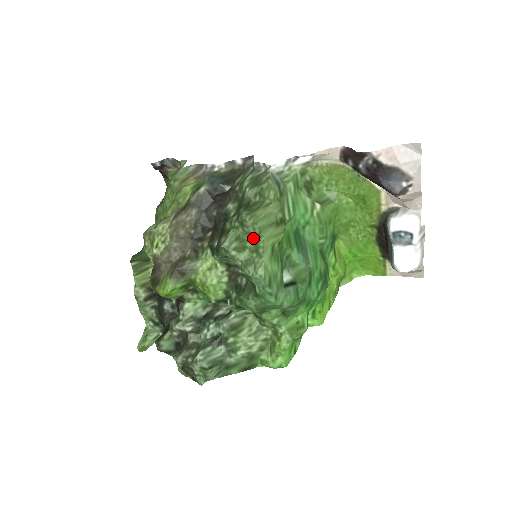
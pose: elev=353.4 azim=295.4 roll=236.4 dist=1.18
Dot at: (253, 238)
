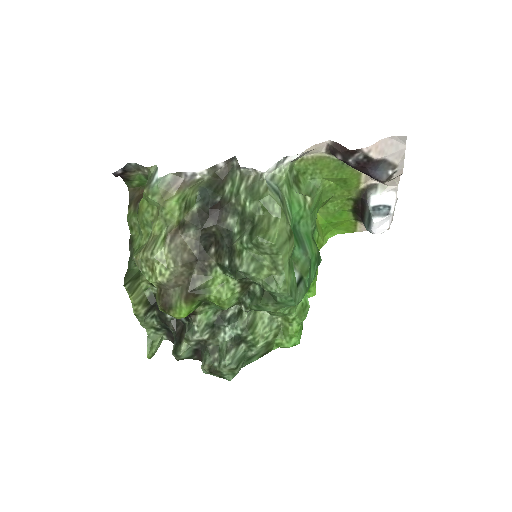
Dot at: (270, 257)
